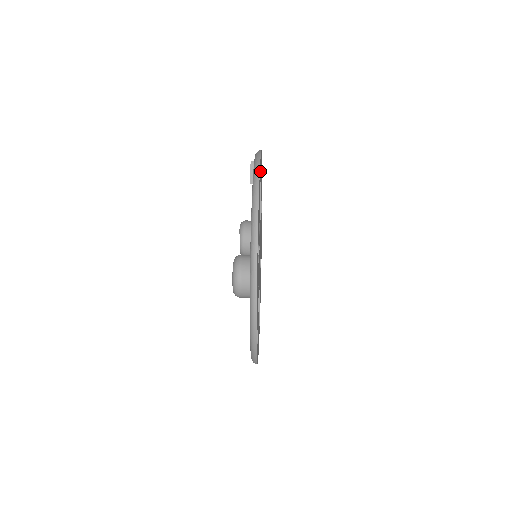
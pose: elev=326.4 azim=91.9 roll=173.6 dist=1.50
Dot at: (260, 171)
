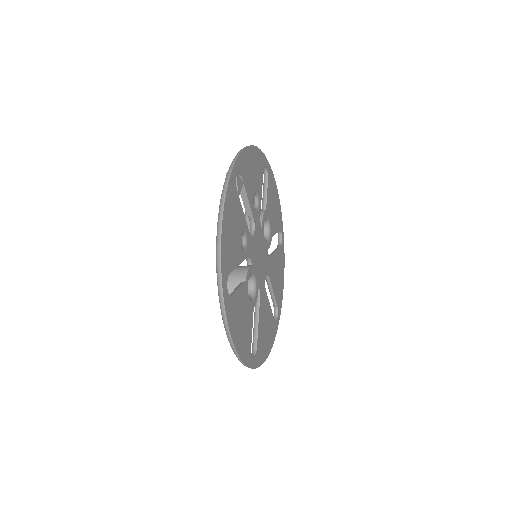
Dot at: (235, 185)
